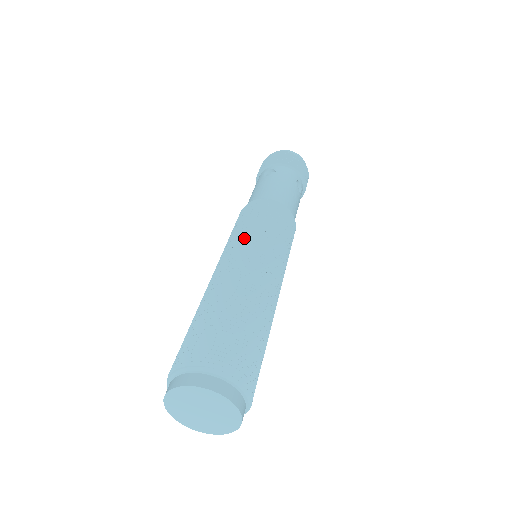
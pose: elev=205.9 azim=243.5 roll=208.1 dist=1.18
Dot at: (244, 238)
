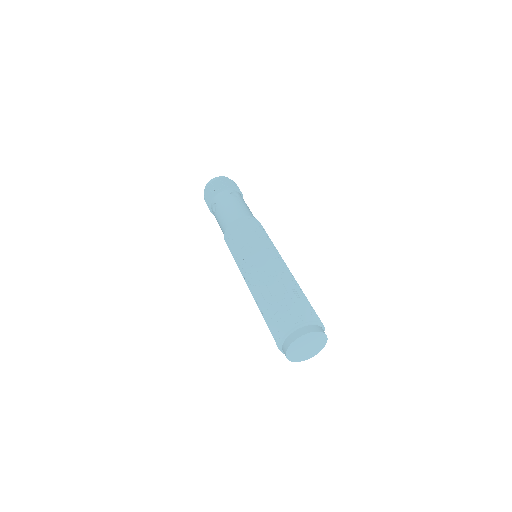
Dot at: (269, 245)
